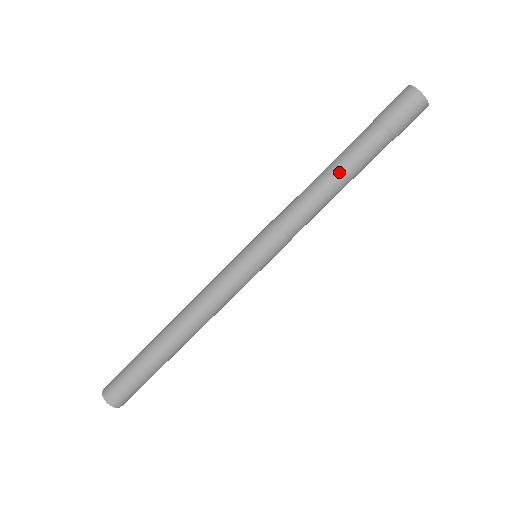
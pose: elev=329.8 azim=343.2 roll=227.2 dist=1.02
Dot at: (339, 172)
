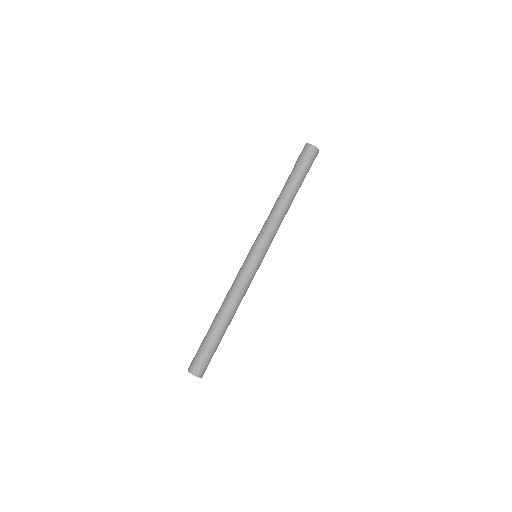
Dot at: (281, 194)
